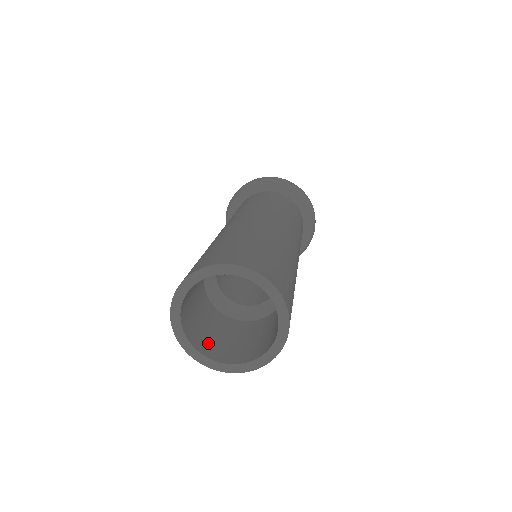
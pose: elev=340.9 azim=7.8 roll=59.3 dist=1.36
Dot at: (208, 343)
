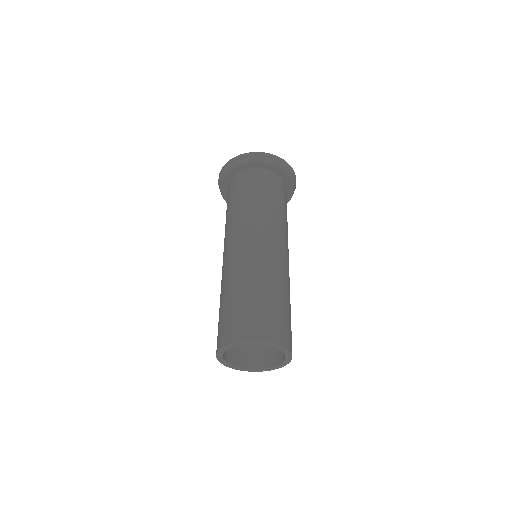
Dot at: occluded
